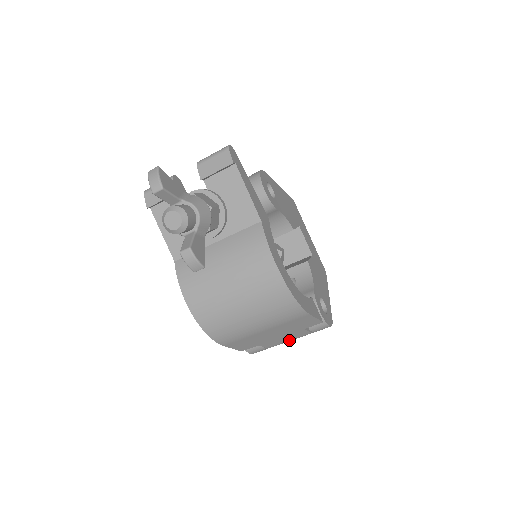
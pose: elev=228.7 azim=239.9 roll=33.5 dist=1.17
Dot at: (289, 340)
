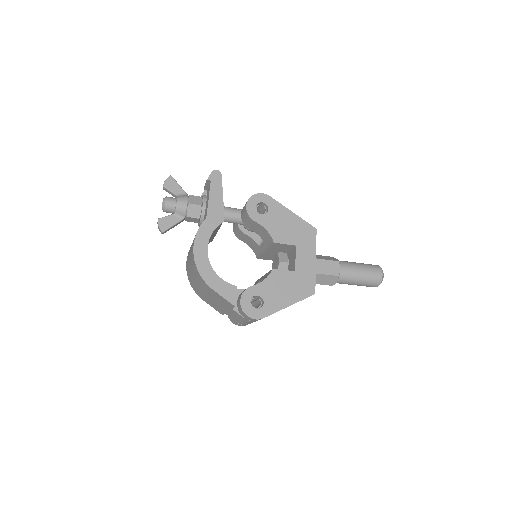
Dot at: (240, 320)
